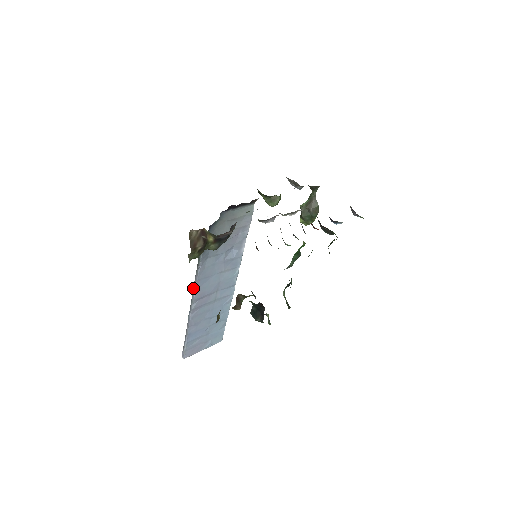
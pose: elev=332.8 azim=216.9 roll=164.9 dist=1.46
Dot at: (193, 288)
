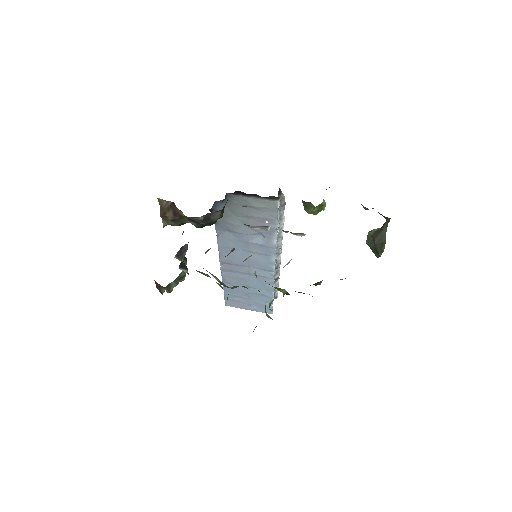
Dot at: occluded
